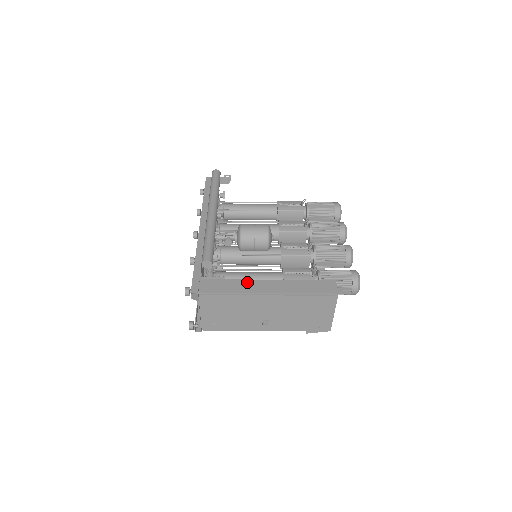
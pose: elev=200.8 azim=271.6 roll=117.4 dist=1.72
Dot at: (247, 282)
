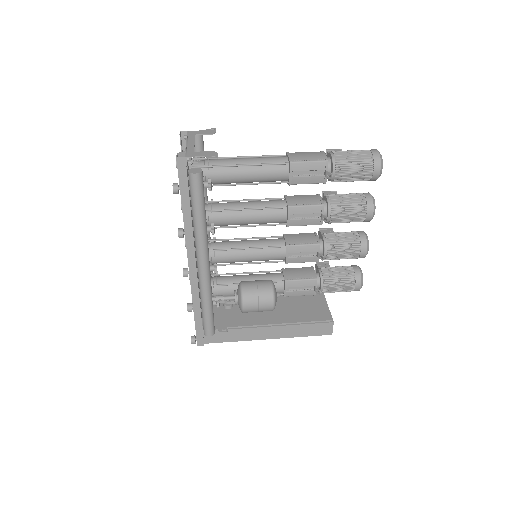
Dot at: (249, 331)
